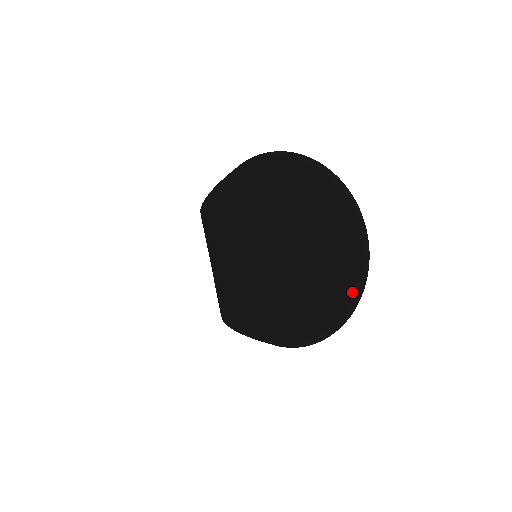
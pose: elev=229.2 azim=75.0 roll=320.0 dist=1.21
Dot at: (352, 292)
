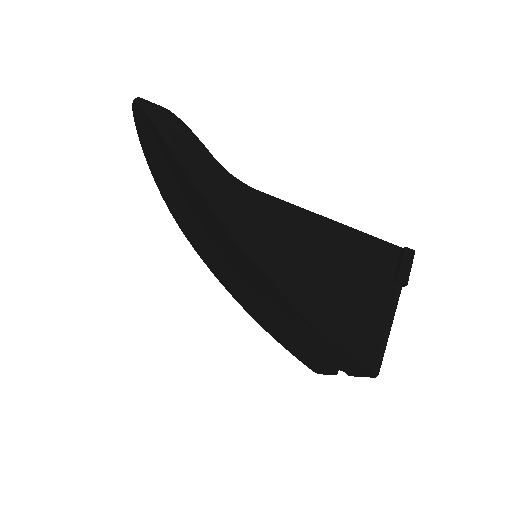
Dot at: (135, 104)
